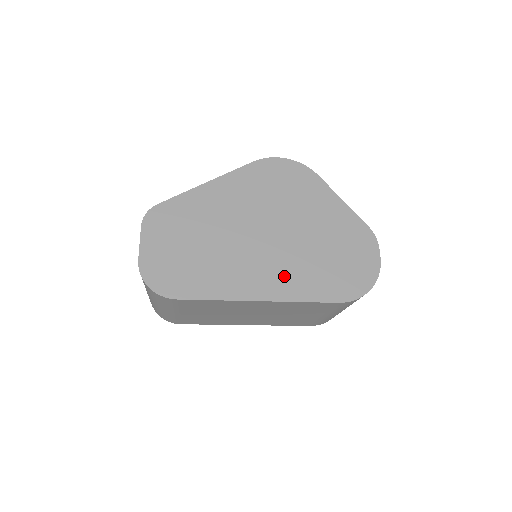
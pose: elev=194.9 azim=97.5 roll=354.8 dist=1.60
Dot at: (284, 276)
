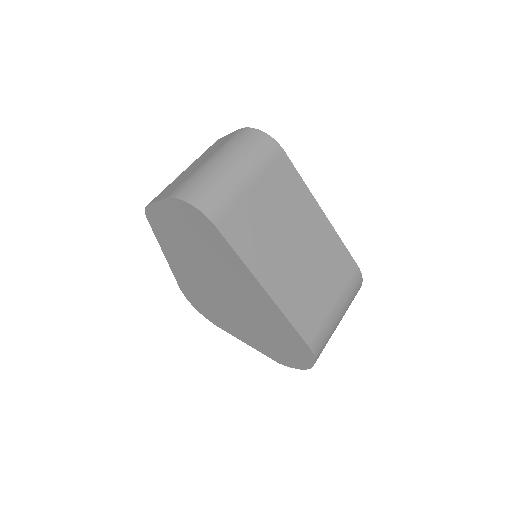
Dot at: occluded
